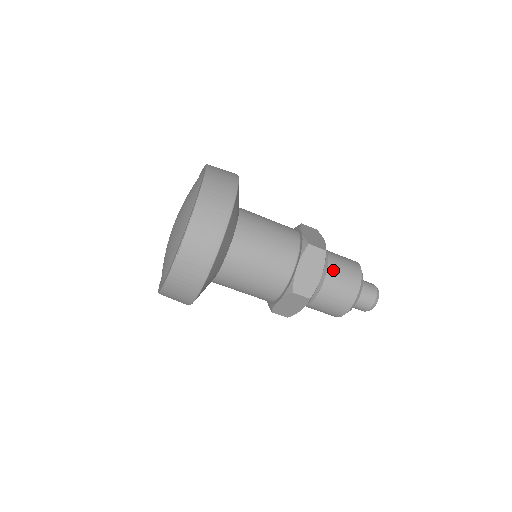
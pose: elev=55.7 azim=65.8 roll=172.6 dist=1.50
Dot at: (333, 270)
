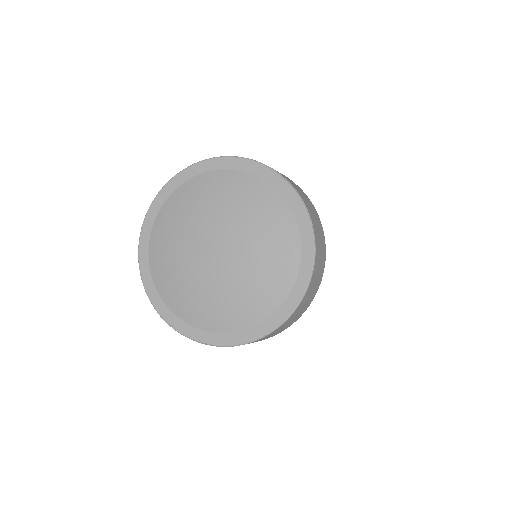
Dot at: occluded
